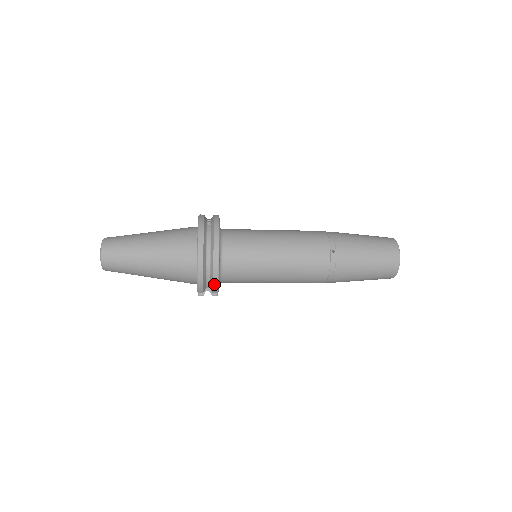
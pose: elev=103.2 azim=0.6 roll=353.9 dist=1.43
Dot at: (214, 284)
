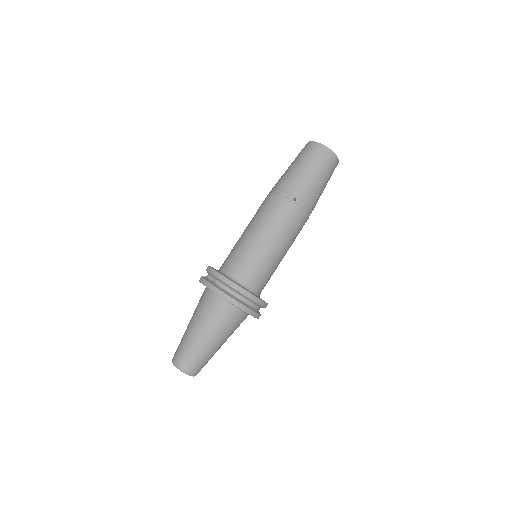
Dot at: (262, 305)
